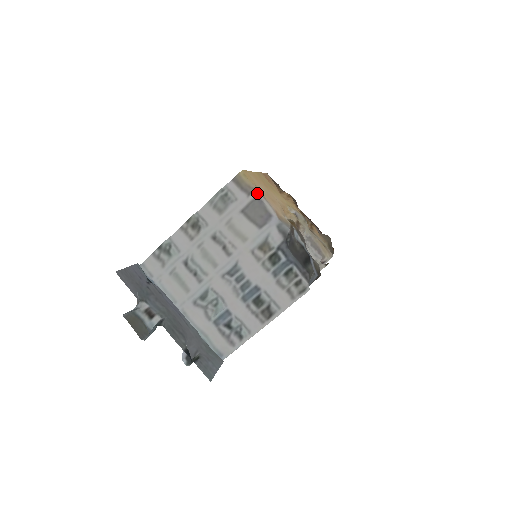
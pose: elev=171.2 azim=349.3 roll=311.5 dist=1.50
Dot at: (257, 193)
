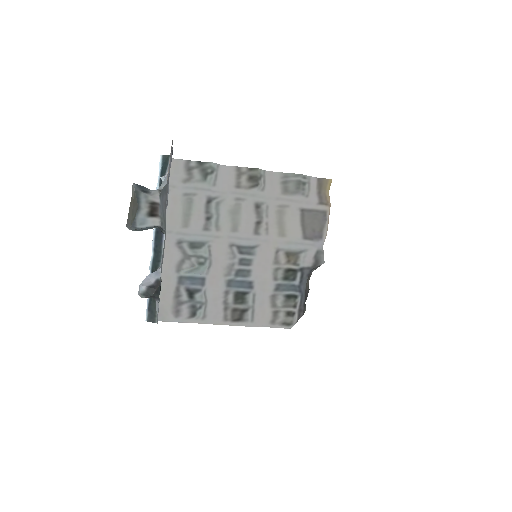
Dot at: (328, 209)
